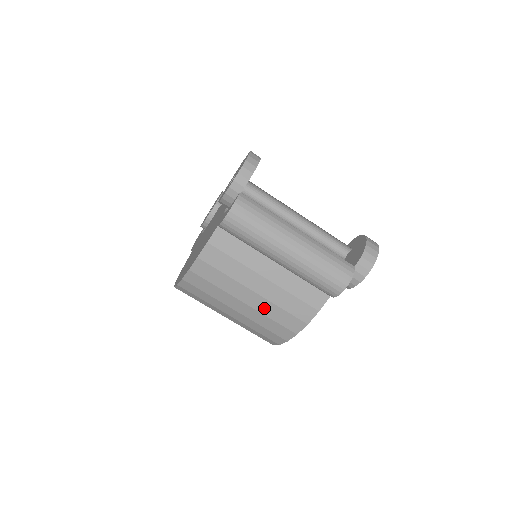
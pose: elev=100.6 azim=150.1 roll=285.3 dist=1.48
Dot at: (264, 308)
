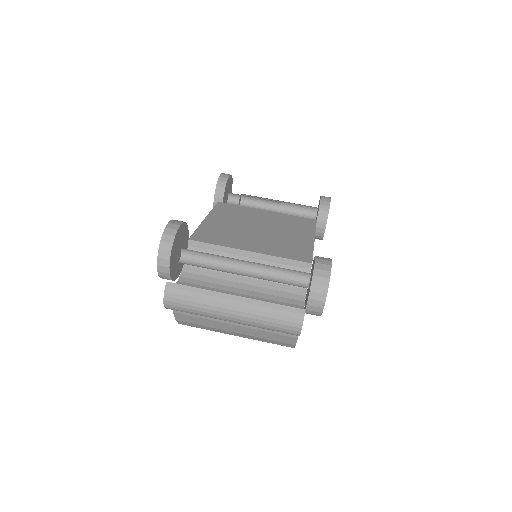
Dot at: (253, 338)
